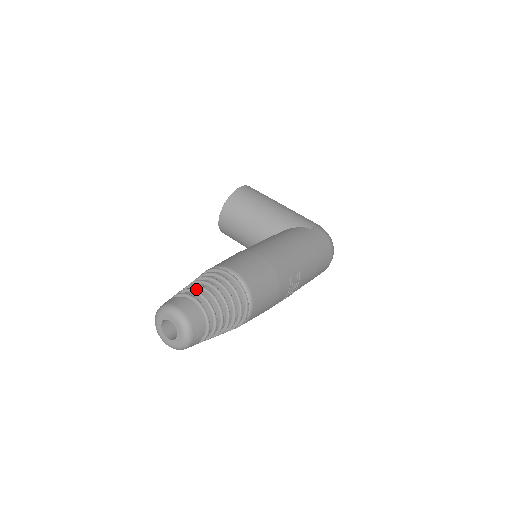
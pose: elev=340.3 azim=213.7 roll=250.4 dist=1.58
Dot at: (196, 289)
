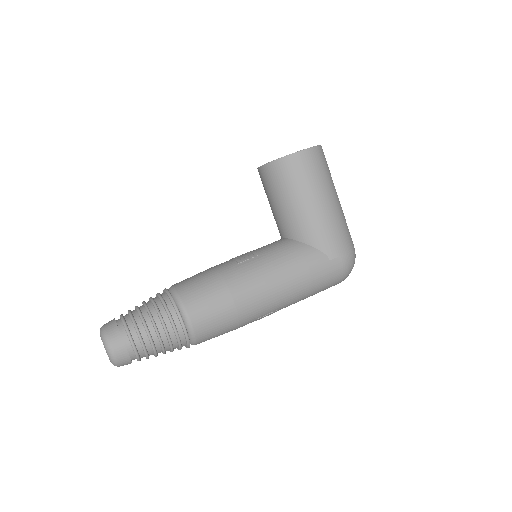
Dot at: (142, 328)
